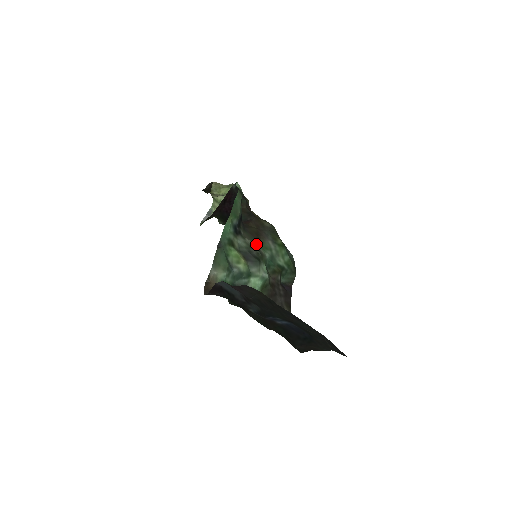
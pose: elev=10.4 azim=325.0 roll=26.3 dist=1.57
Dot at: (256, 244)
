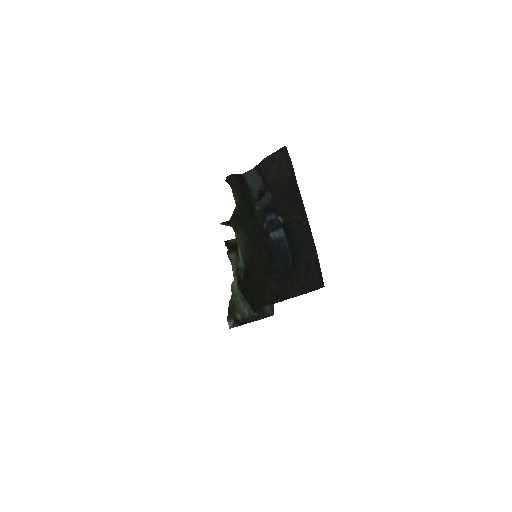
Dot at: occluded
